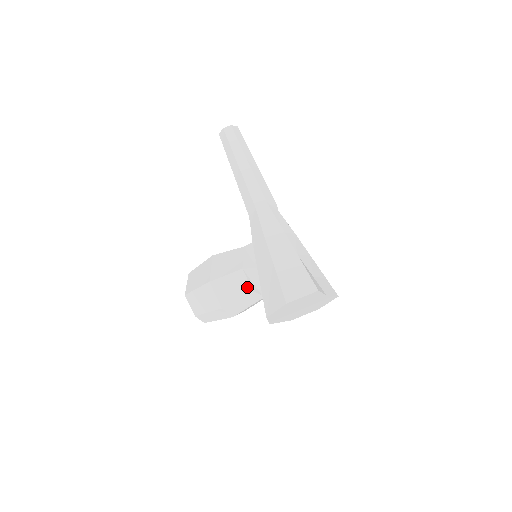
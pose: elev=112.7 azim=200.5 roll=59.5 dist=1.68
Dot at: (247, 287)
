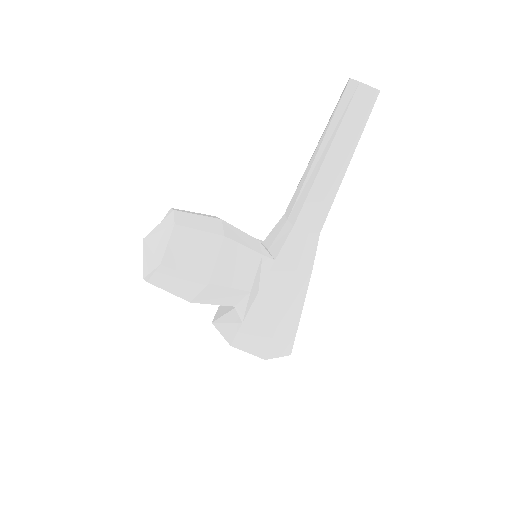
Dot at: (234, 302)
